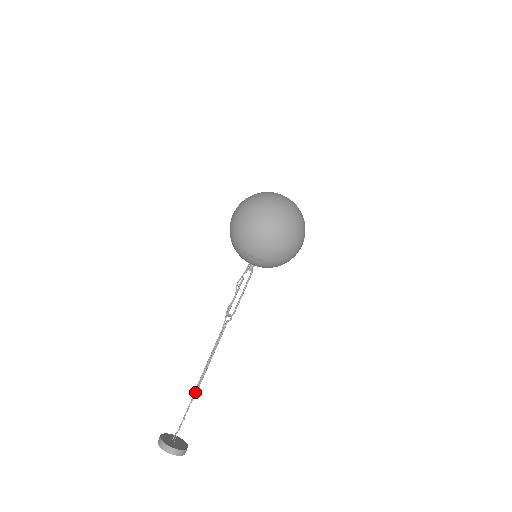
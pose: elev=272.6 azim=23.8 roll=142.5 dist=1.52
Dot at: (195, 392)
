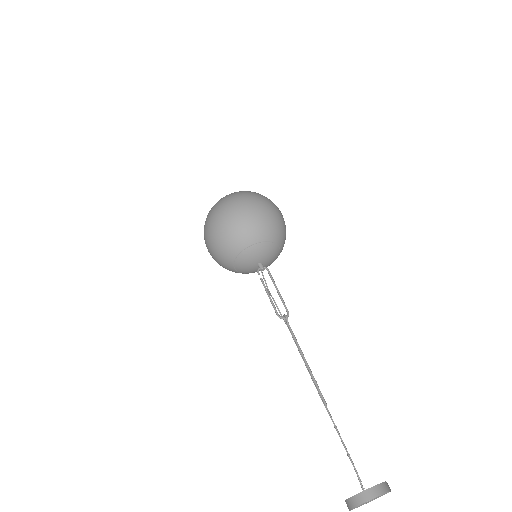
Dot at: (329, 415)
